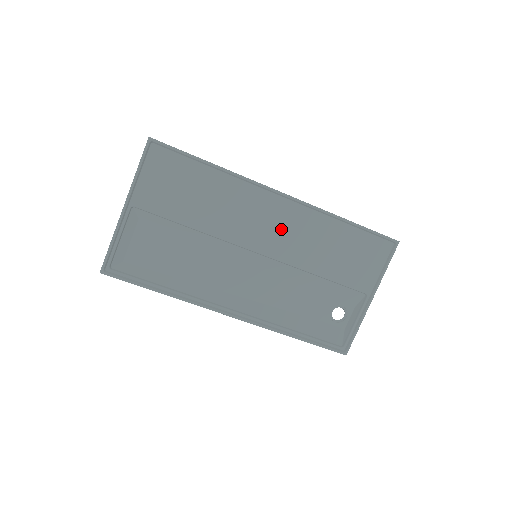
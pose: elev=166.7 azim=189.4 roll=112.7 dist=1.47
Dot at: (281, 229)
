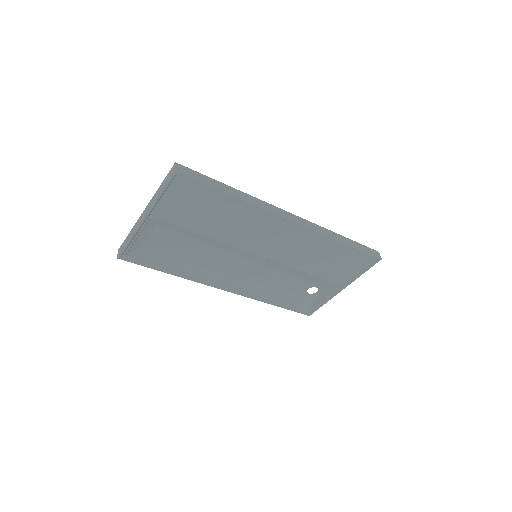
Dot at: (283, 243)
